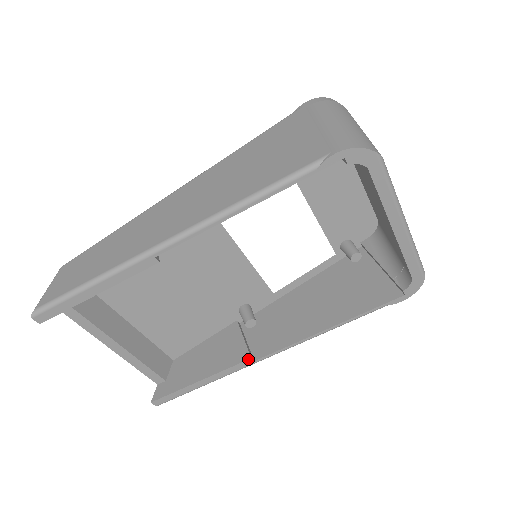
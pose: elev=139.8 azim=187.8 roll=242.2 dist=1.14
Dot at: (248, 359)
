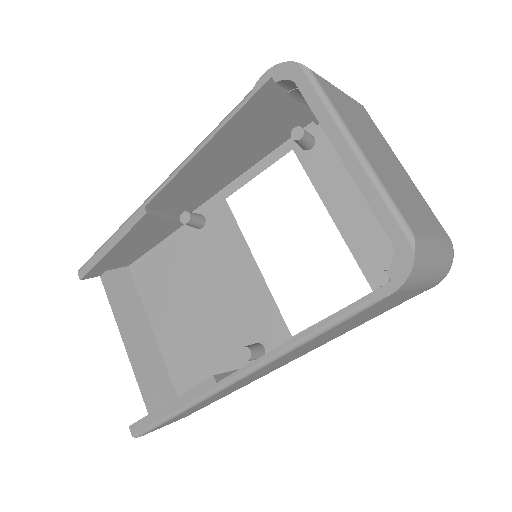
Dot at: occluded
